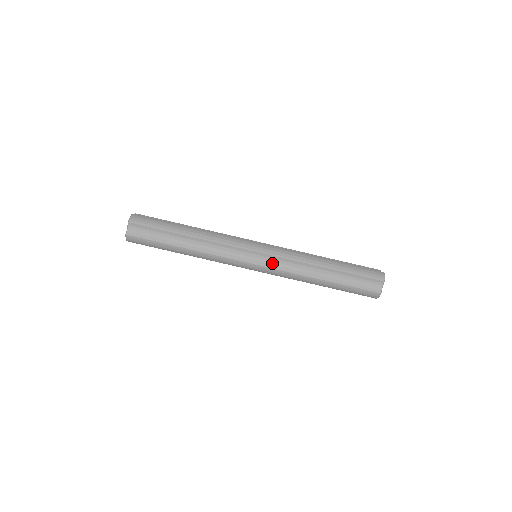
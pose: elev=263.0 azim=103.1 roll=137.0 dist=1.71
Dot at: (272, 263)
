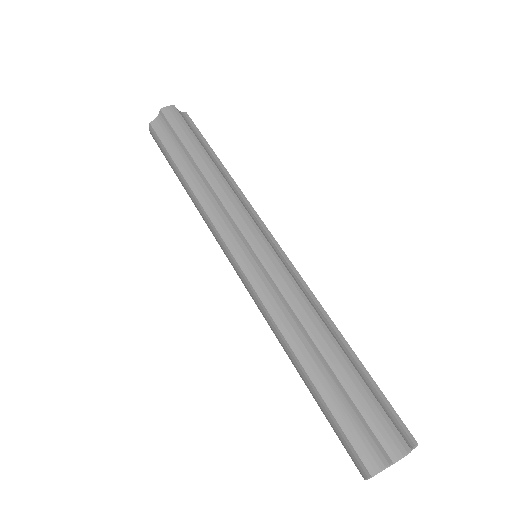
Dot at: (257, 277)
